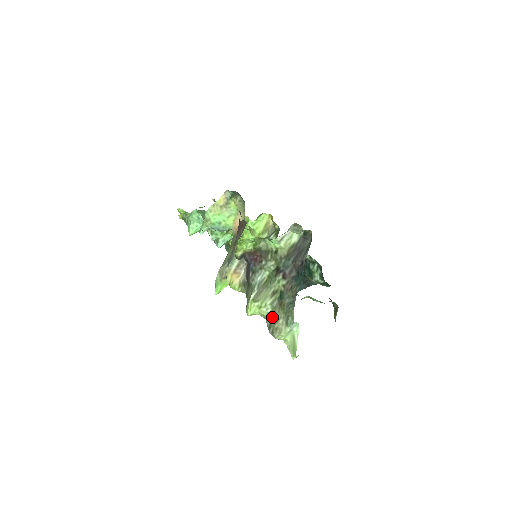
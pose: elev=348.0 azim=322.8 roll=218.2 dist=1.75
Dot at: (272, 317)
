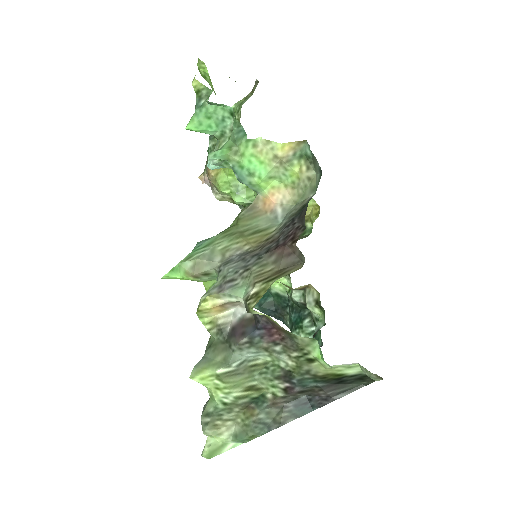
Dot at: (223, 409)
